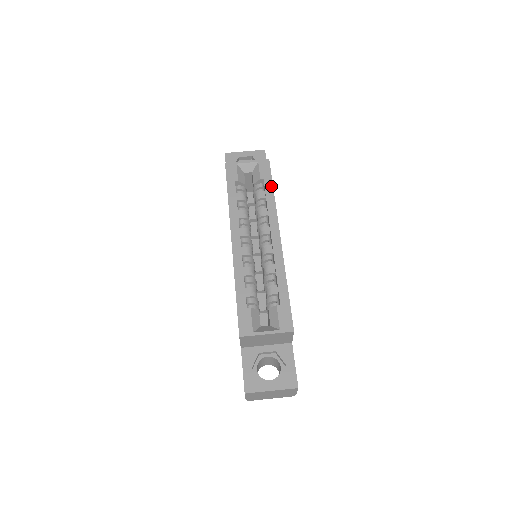
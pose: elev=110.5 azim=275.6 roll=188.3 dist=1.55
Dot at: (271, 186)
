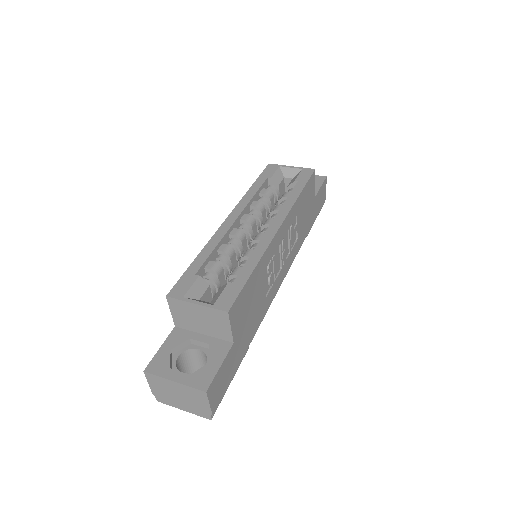
Dot at: (301, 188)
